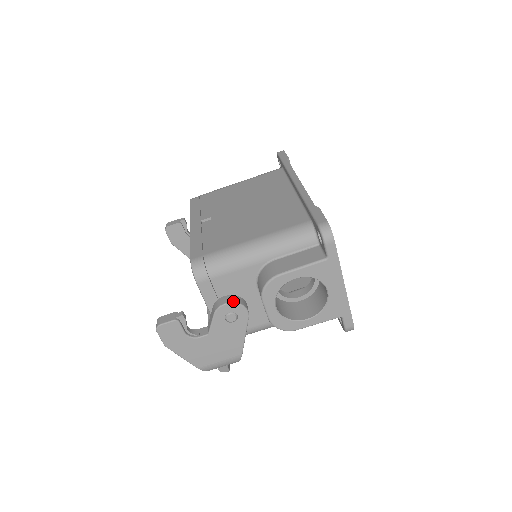
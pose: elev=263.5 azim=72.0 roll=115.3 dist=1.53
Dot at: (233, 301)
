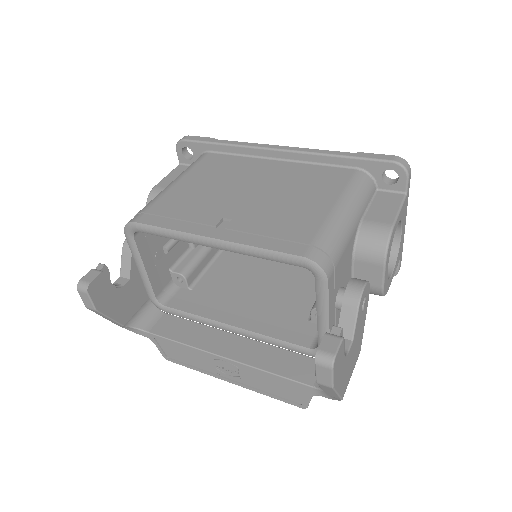
Dot at: (365, 281)
